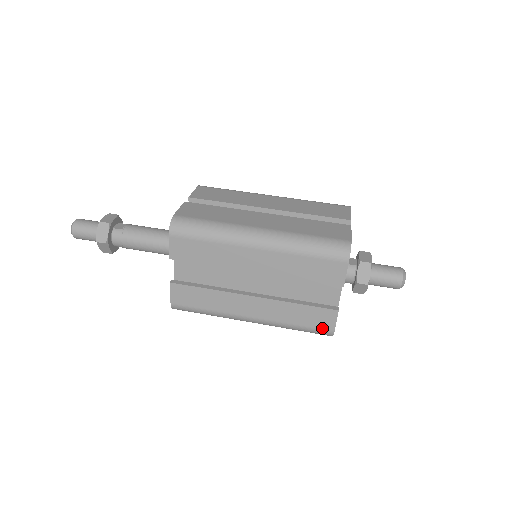
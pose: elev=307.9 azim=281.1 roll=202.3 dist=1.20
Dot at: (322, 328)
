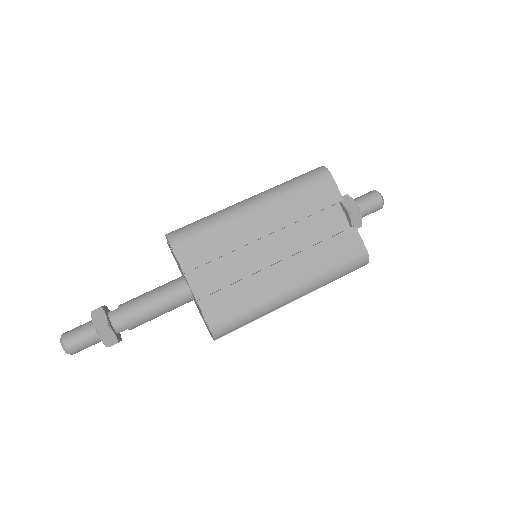
Dot at: (355, 254)
